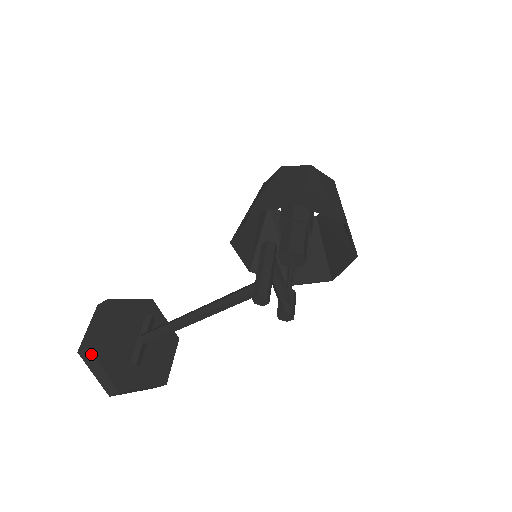
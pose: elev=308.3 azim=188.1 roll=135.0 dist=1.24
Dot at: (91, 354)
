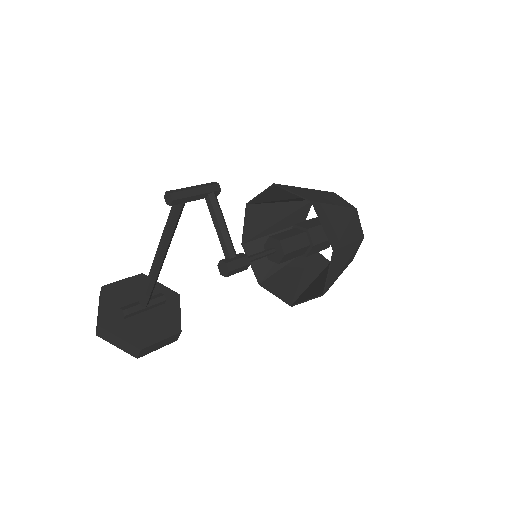
Dot at: (101, 292)
